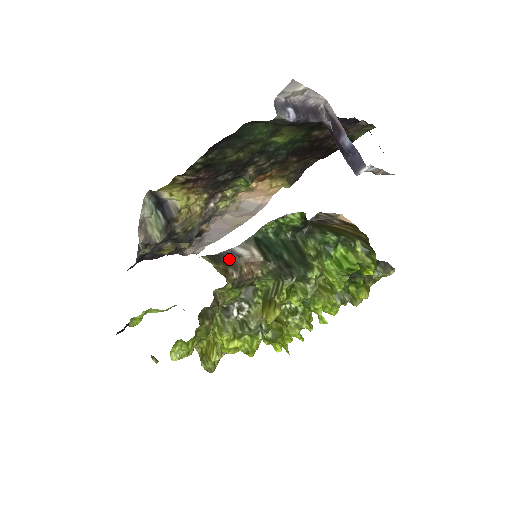
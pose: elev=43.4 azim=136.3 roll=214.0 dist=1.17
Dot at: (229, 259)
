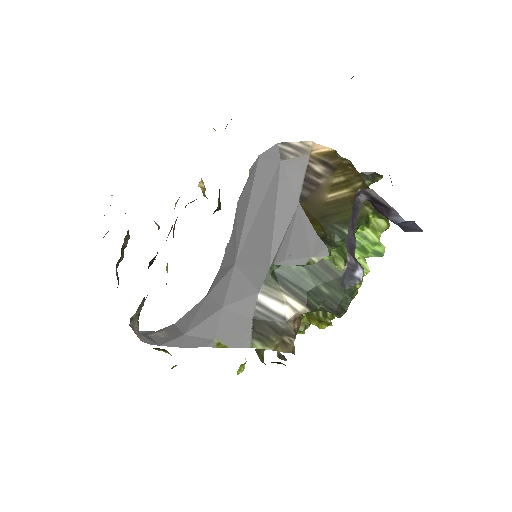
Dot at: (275, 326)
